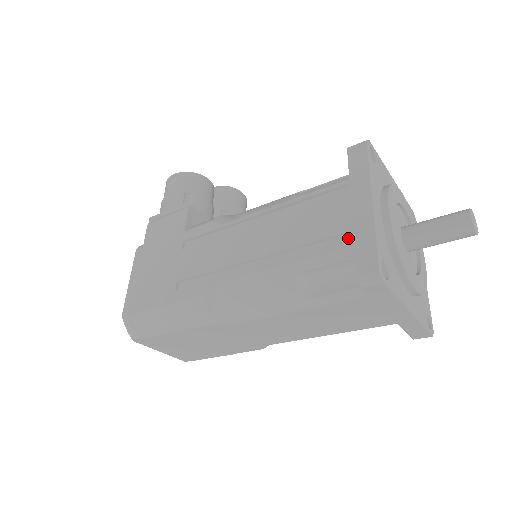
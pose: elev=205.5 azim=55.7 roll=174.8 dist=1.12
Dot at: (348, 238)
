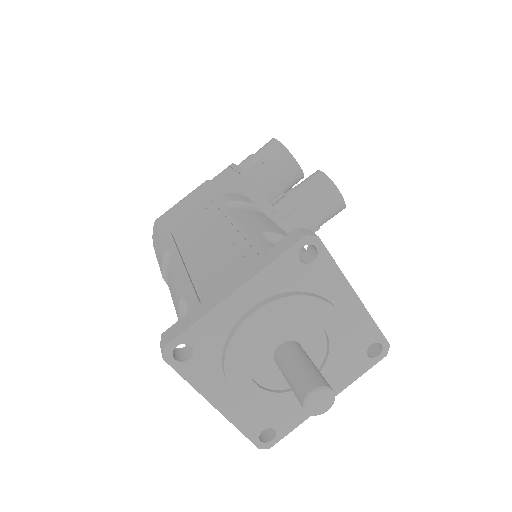
Dot at: occluded
